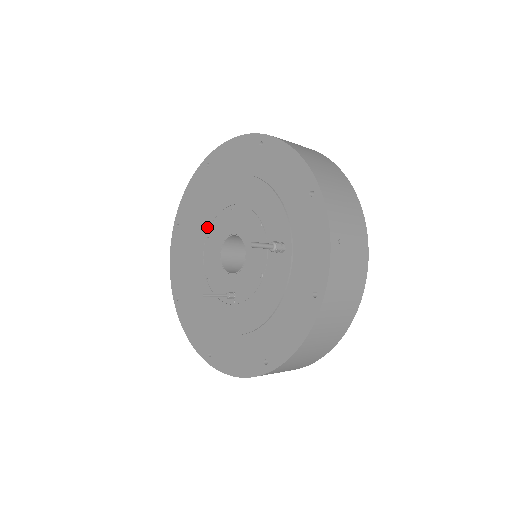
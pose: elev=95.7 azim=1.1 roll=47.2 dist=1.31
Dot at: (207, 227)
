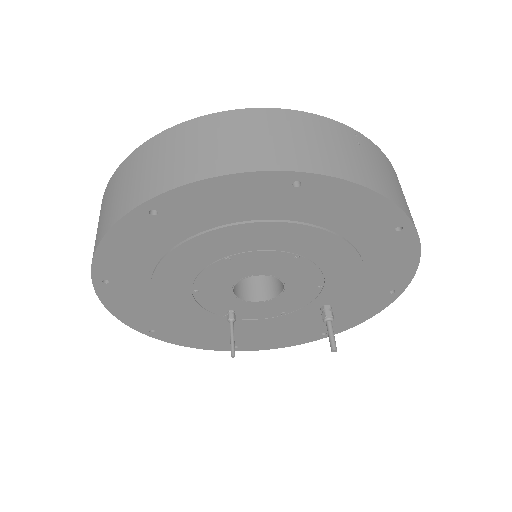
Dot at: (234, 252)
